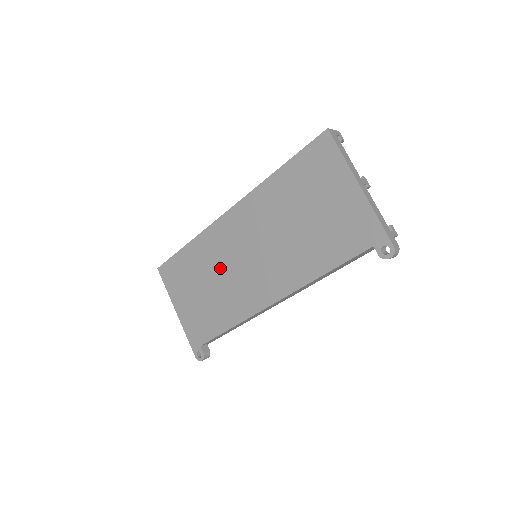
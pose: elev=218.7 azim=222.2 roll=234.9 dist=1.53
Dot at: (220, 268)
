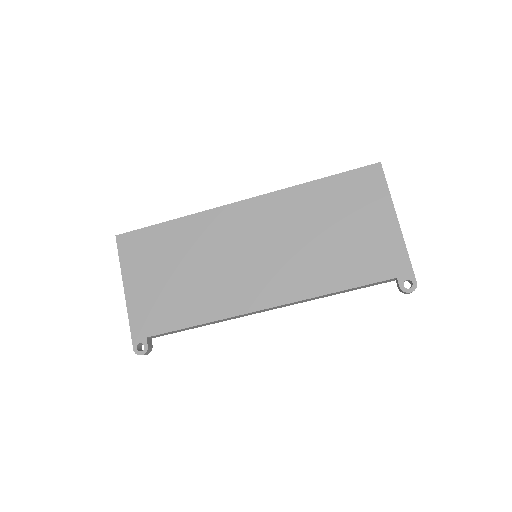
Dot at: (209, 256)
